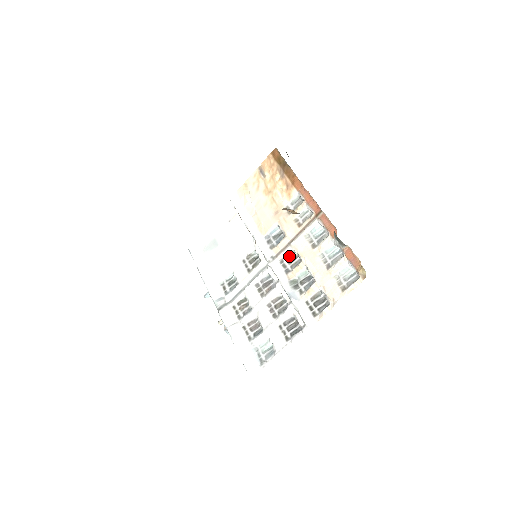
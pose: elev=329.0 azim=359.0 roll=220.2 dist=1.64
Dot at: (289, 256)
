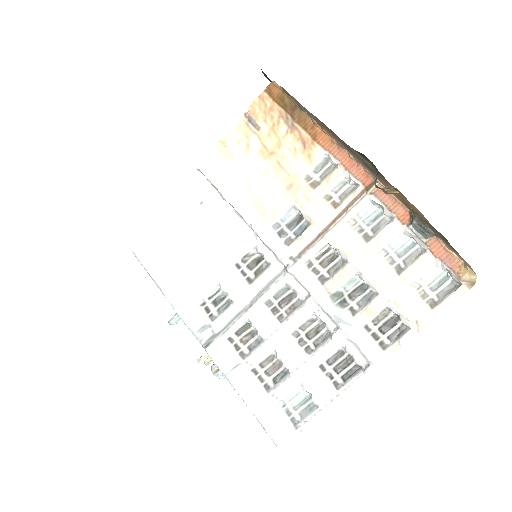
Dot at: (321, 255)
